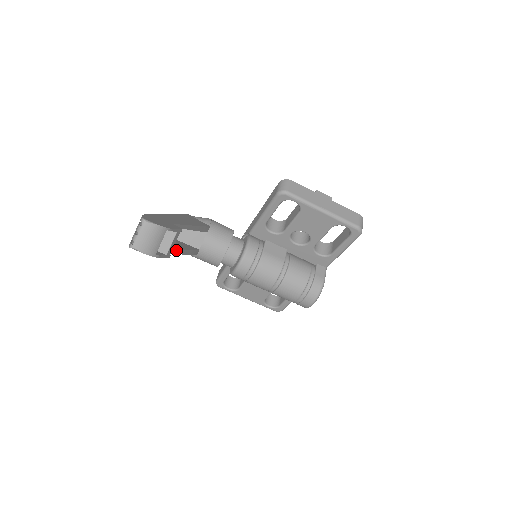
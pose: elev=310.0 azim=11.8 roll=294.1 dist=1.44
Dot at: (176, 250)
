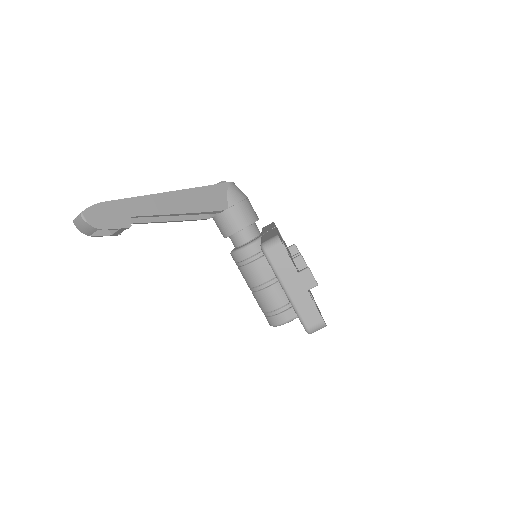
Dot at: (154, 222)
